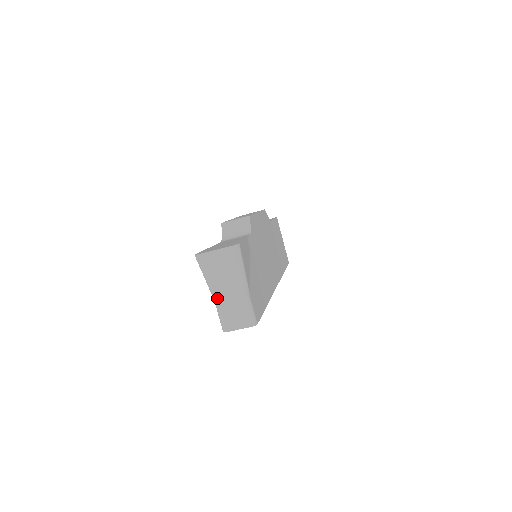
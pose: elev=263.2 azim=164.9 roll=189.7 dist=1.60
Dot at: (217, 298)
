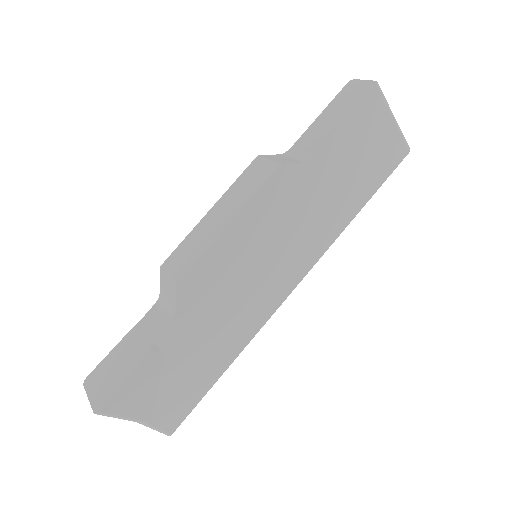
Dot at: occluded
